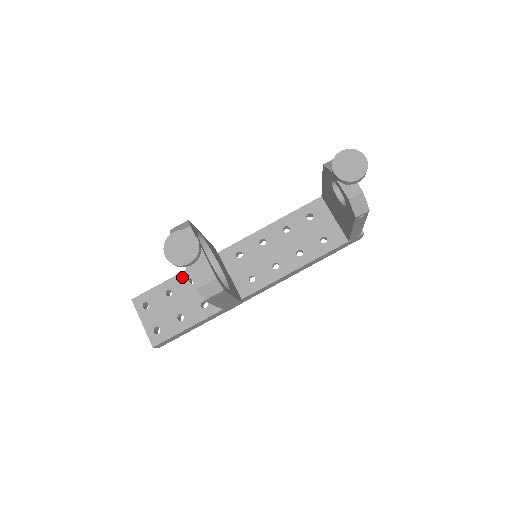
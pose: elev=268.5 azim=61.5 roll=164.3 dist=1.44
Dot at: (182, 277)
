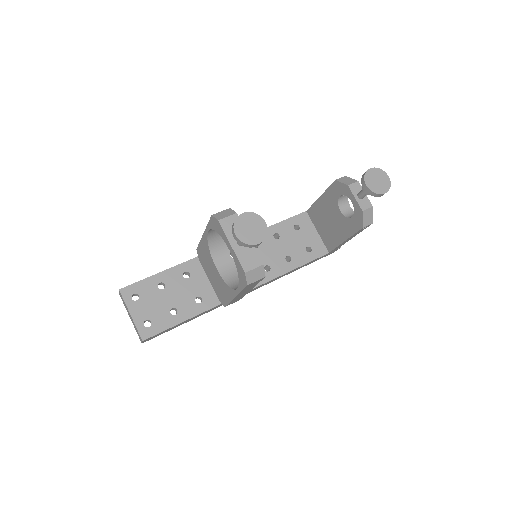
Dot at: (176, 271)
